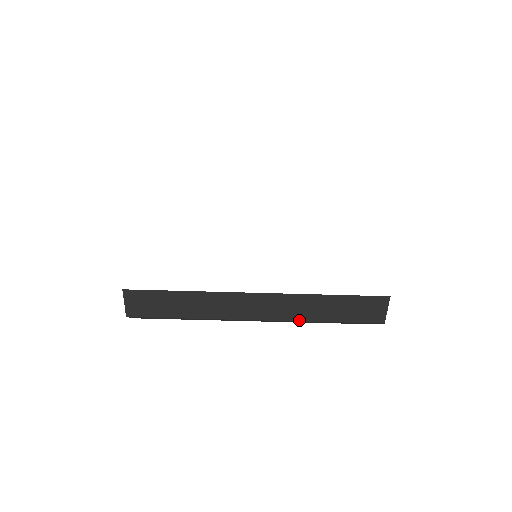
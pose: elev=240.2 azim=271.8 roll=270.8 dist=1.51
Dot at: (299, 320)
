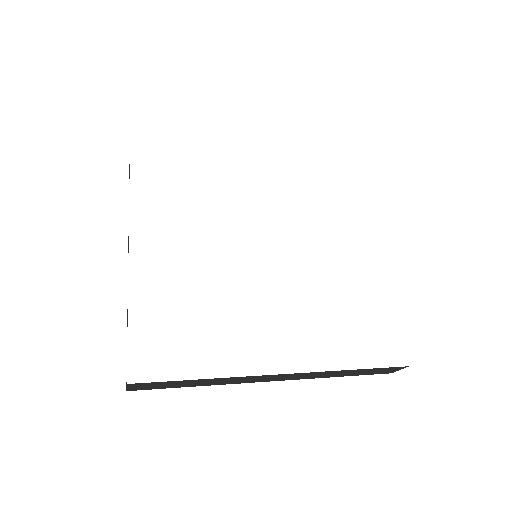
Dot at: (314, 378)
